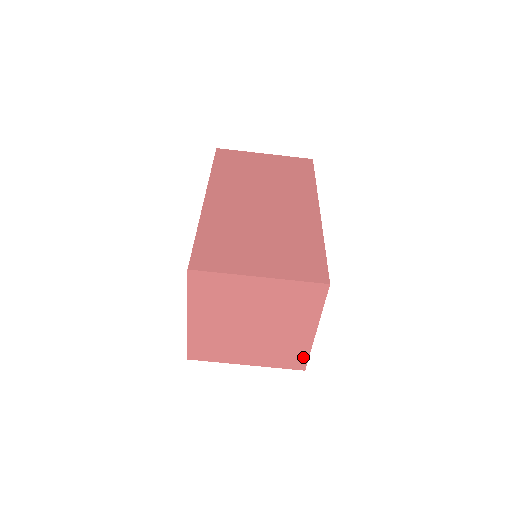
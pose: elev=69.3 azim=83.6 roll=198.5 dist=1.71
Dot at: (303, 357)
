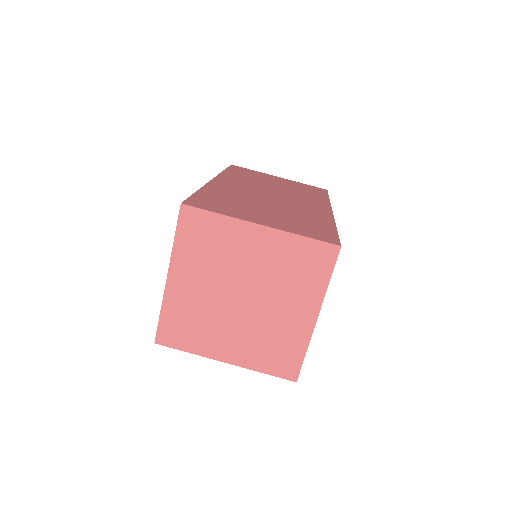
Dot at: (297, 359)
